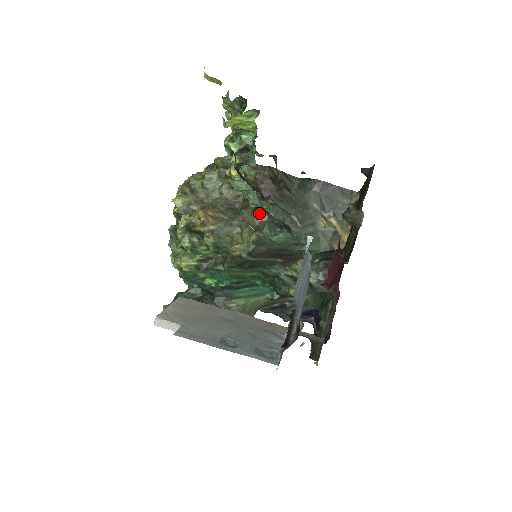
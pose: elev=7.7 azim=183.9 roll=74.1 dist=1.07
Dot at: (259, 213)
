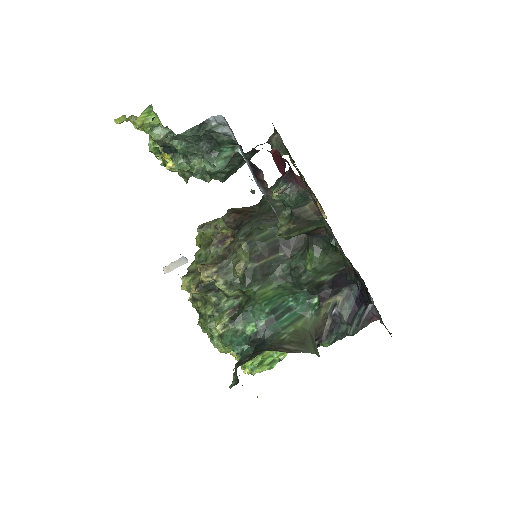
Dot at: (240, 233)
